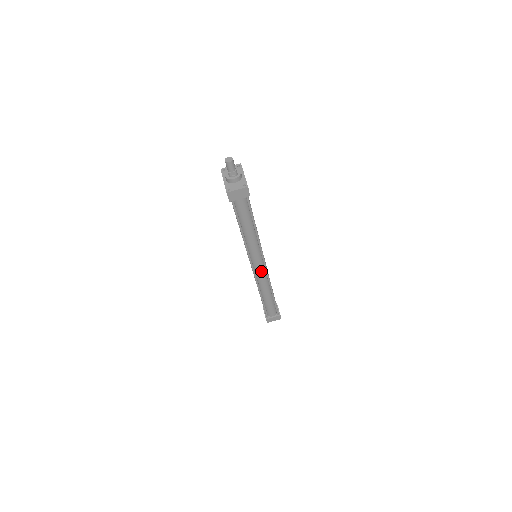
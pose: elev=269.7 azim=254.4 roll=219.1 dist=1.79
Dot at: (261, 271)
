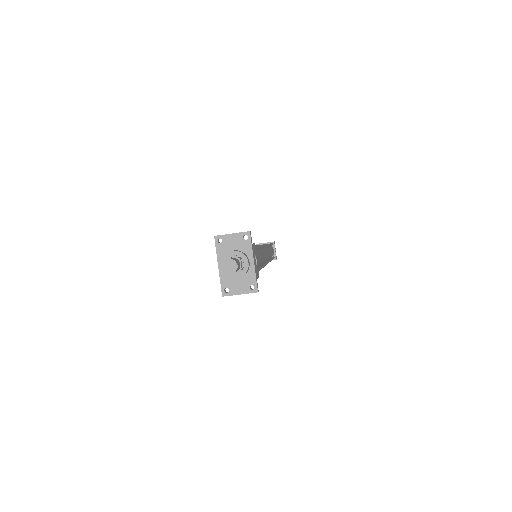
Dot at: occluded
